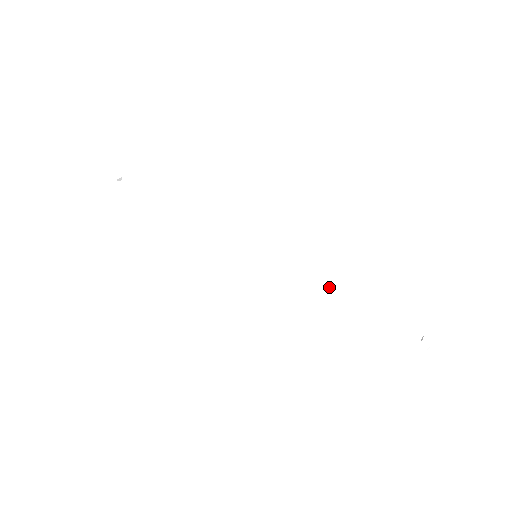
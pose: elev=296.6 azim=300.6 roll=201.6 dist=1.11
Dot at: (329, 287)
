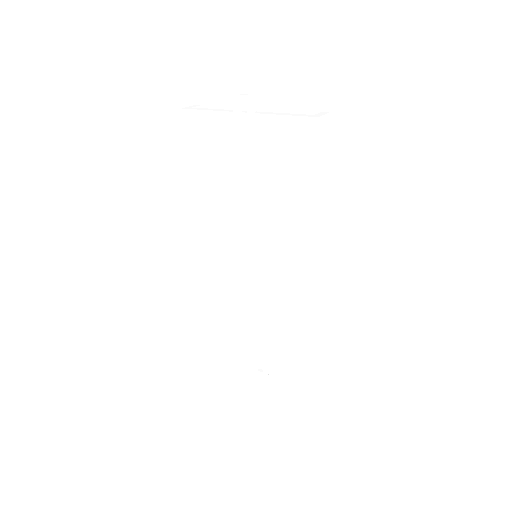
Dot at: (258, 314)
